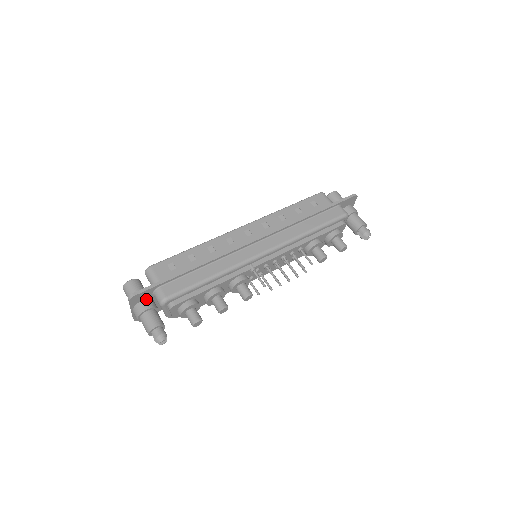
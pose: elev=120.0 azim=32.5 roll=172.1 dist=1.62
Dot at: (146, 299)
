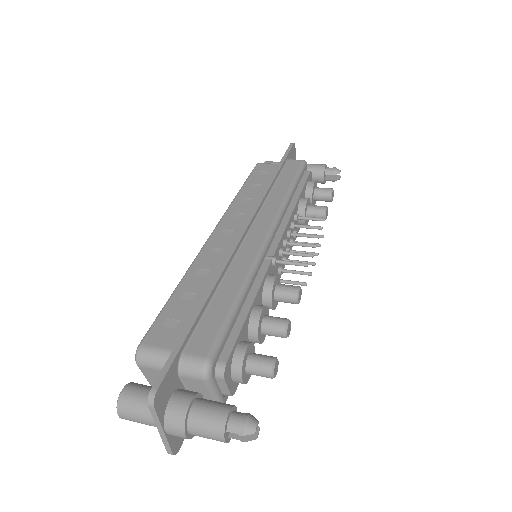
Dot at: (173, 392)
